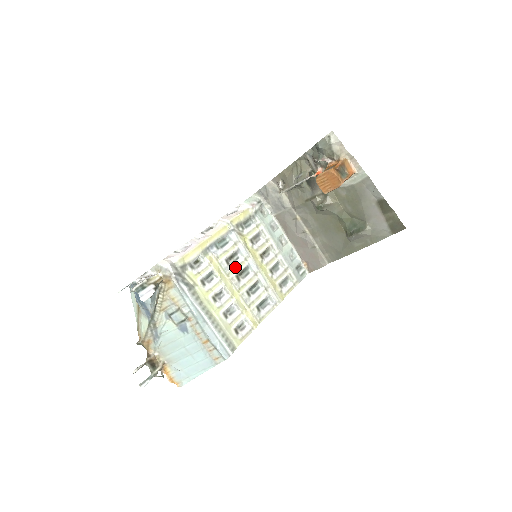
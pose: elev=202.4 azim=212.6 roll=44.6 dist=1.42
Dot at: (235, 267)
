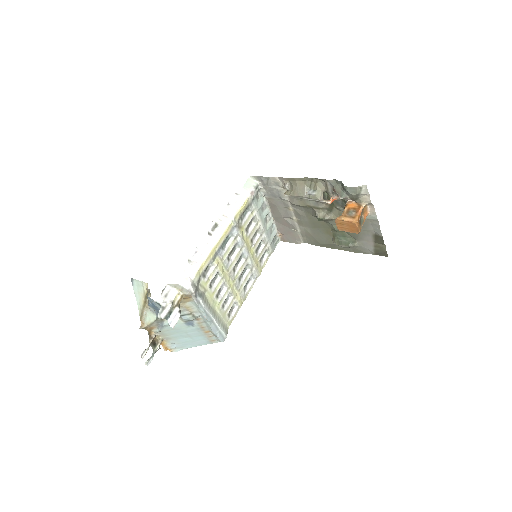
Dot at: (233, 260)
